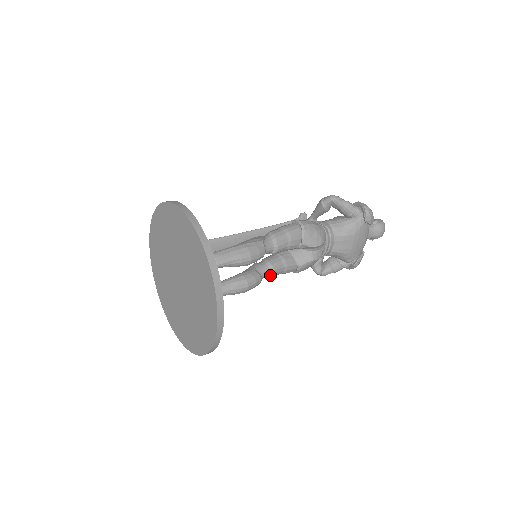
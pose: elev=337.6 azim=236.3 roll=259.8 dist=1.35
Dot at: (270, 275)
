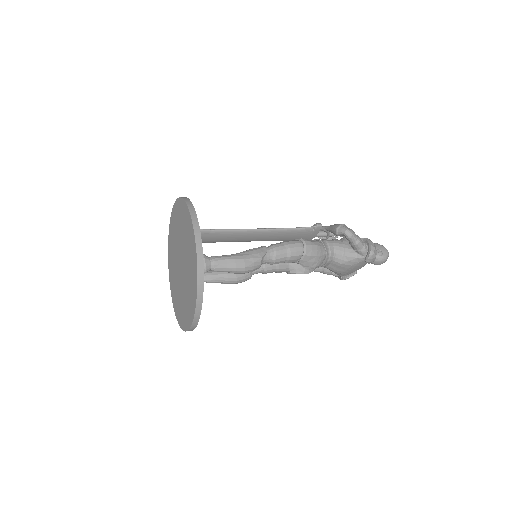
Dot at: (262, 273)
